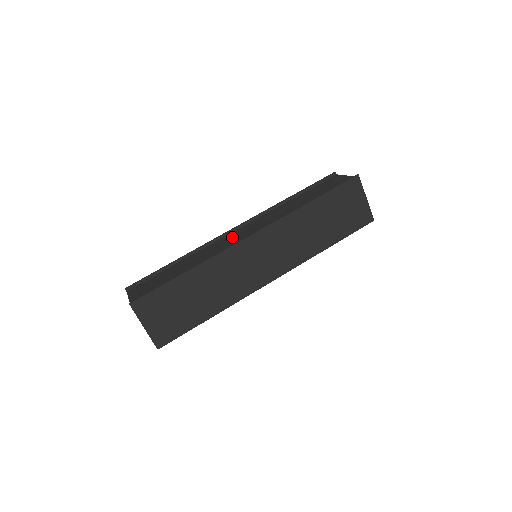
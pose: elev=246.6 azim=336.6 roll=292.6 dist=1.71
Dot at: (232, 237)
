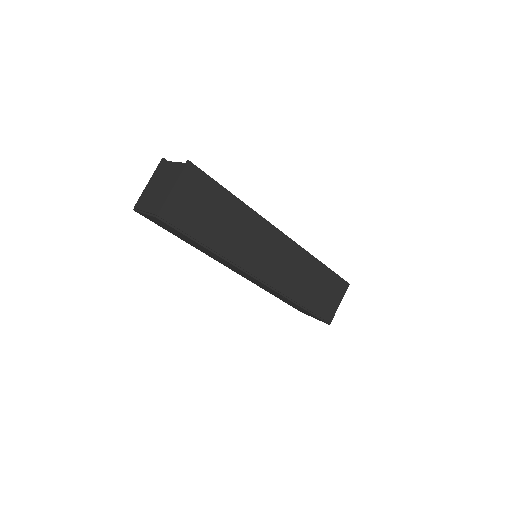
Dot at: occluded
